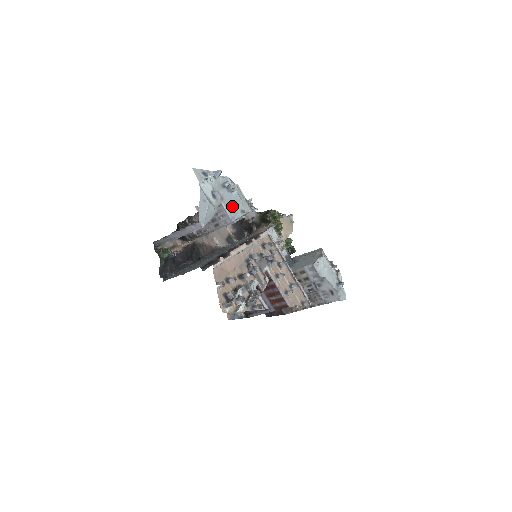
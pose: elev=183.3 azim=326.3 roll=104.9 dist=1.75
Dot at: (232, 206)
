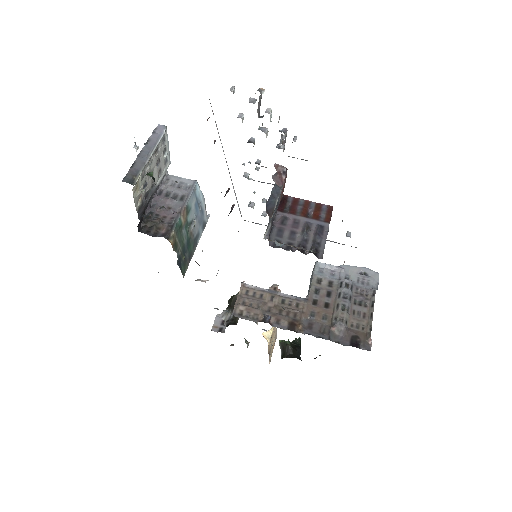
Dot at: occluded
